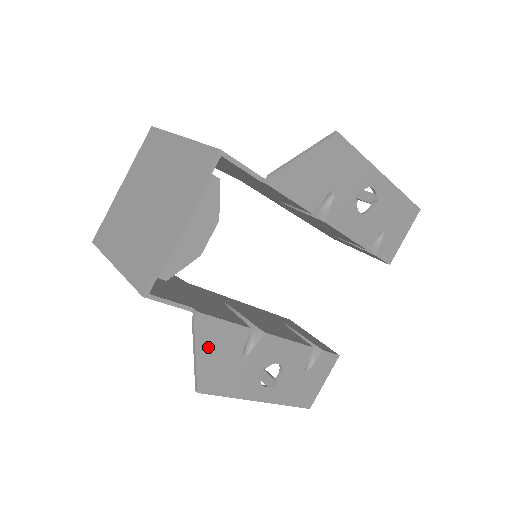
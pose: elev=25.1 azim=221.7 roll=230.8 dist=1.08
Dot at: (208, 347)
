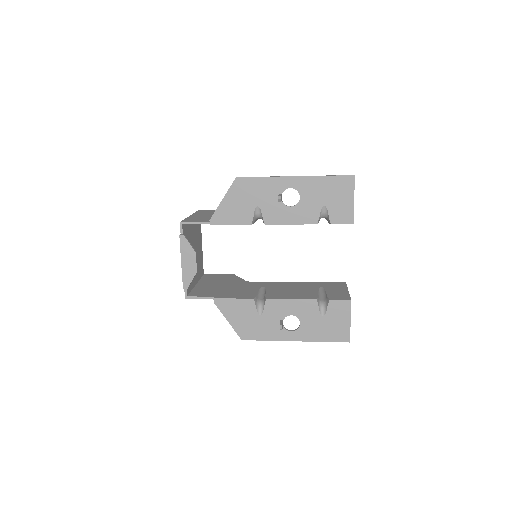
Dot at: (232, 315)
